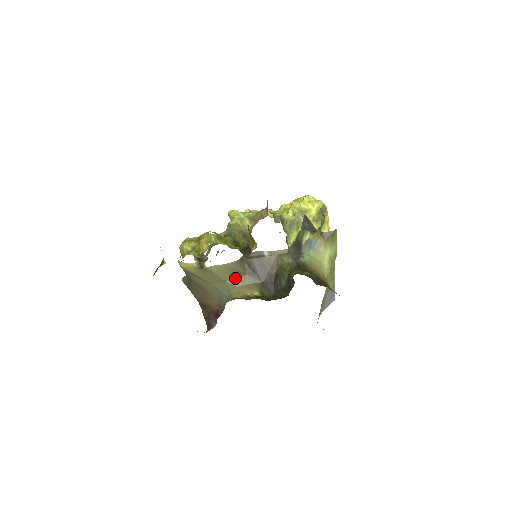
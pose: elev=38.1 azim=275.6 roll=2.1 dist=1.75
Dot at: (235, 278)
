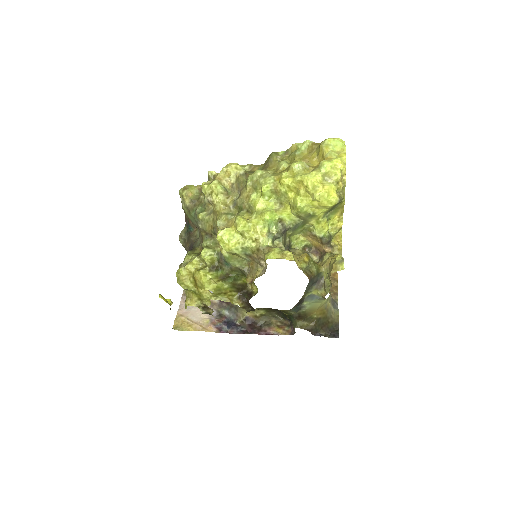
Dot at: occluded
